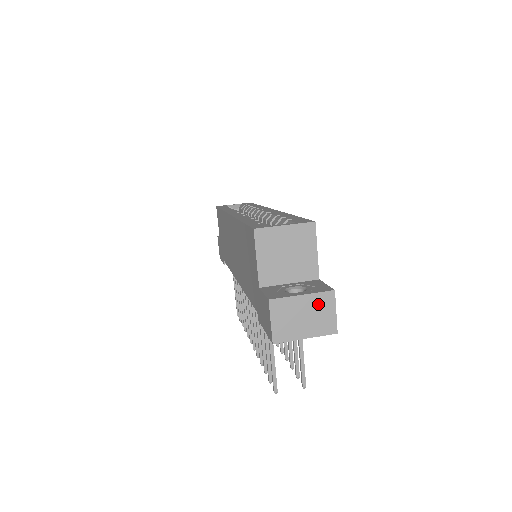
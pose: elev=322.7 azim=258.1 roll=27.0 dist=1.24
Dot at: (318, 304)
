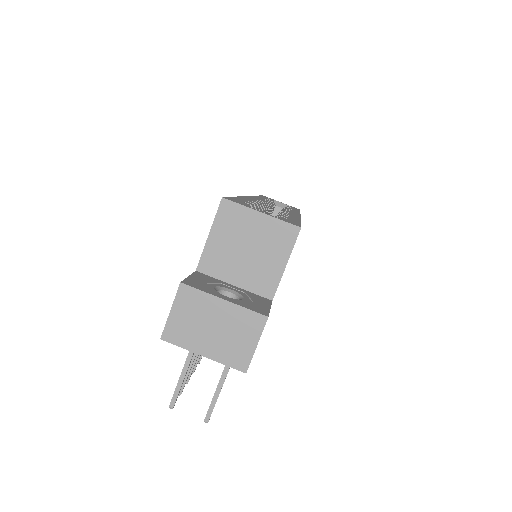
Dot at: (239, 322)
